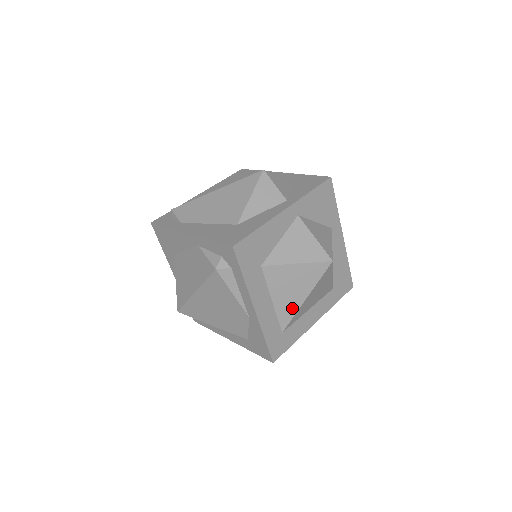
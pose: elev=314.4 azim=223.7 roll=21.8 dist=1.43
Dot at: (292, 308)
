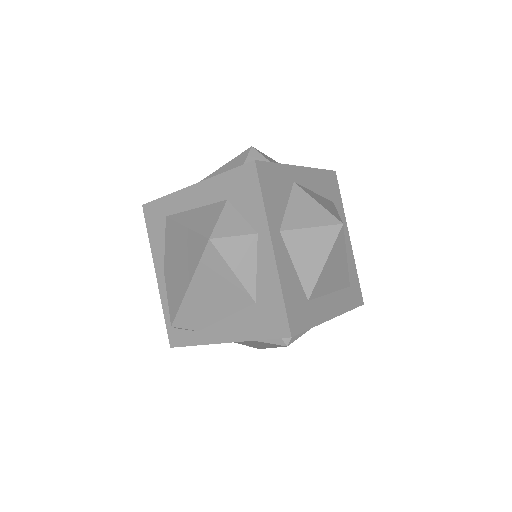
Dot at: (344, 274)
